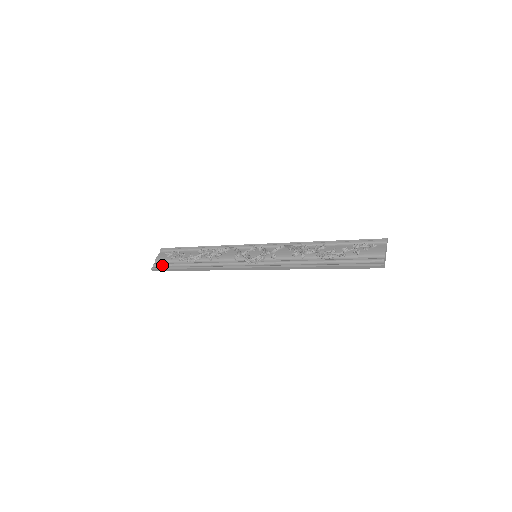
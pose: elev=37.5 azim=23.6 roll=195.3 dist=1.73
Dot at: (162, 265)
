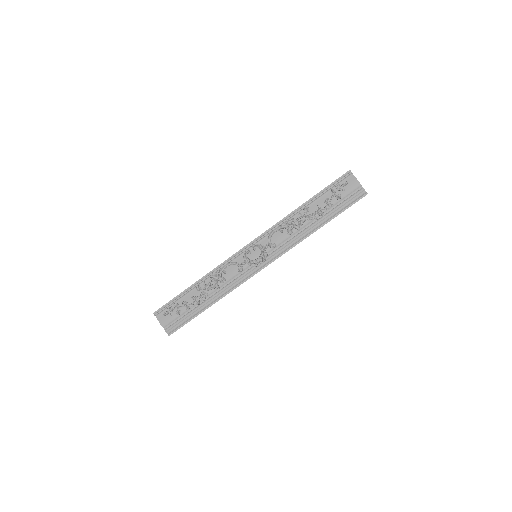
Dot at: (175, 325)
